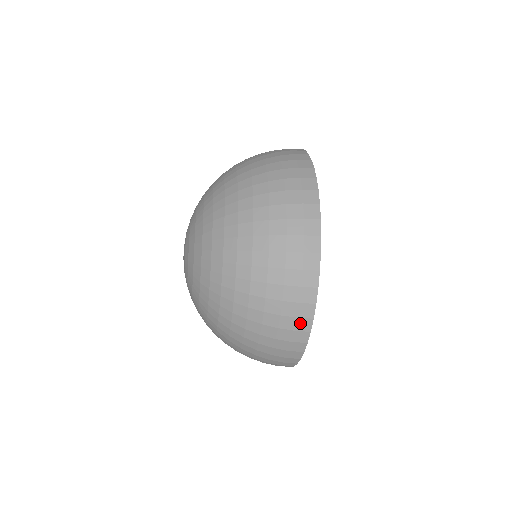
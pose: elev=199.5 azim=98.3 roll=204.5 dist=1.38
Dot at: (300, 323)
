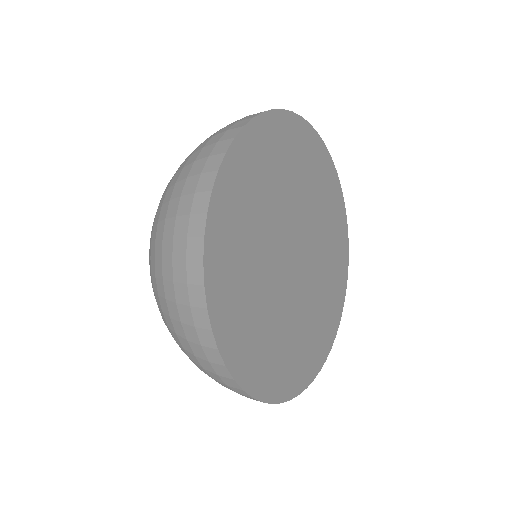
Dot at: (208, 353)
